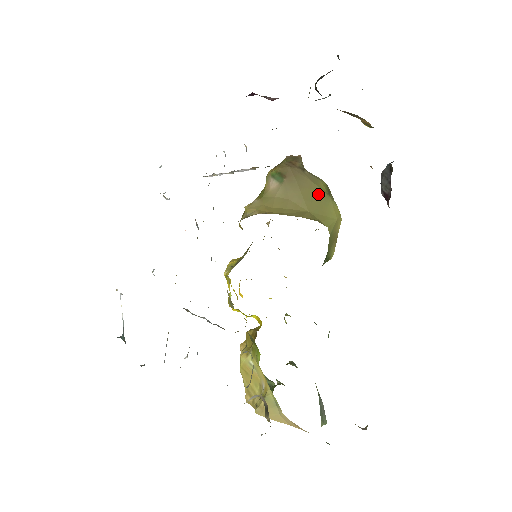
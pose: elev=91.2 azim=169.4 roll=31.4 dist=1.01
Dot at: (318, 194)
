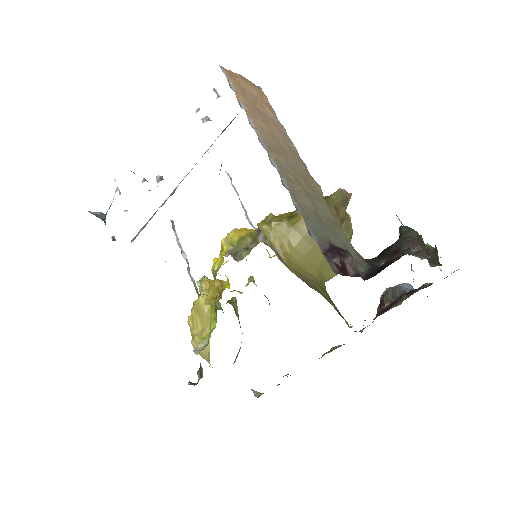
Dot at: occluded
